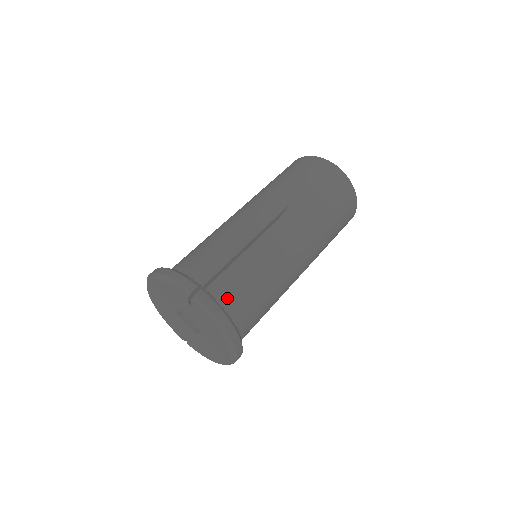
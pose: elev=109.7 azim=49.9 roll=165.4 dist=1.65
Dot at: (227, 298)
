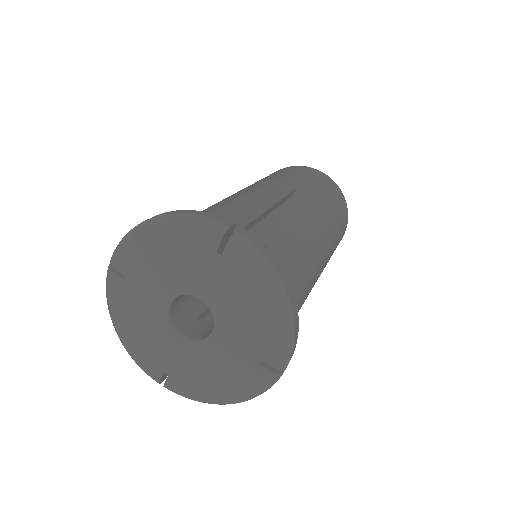
Dot at: occluded
